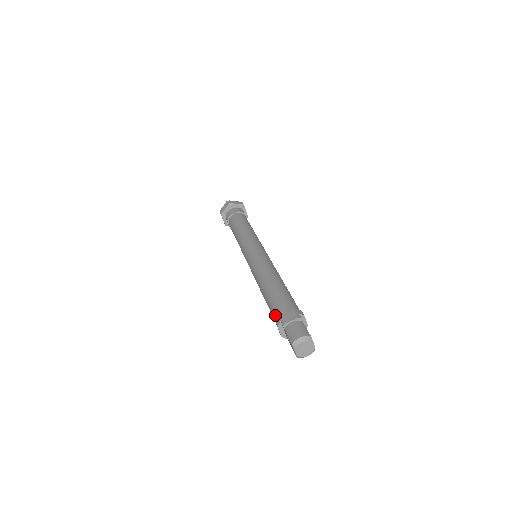
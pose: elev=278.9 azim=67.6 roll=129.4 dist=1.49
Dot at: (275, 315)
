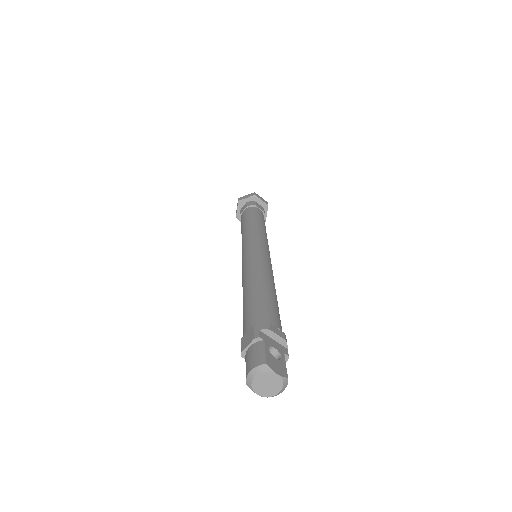
Dot at: occluded
